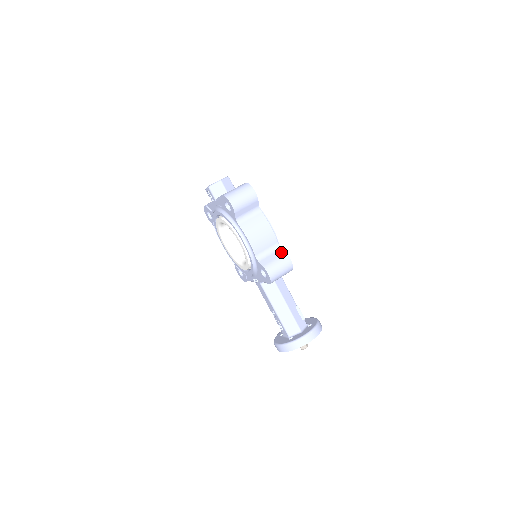
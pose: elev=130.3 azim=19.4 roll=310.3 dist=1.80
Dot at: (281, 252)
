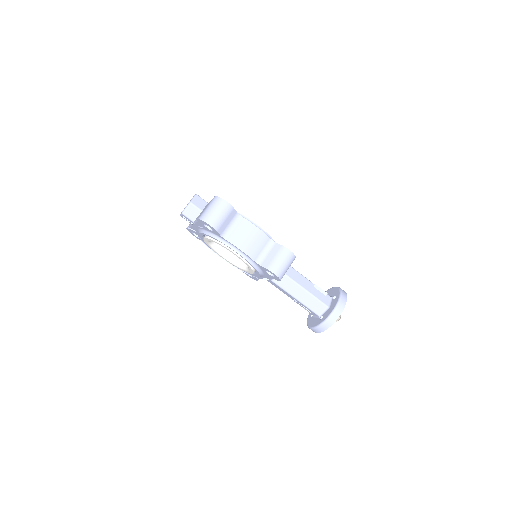
Dot at: (277, 247)
